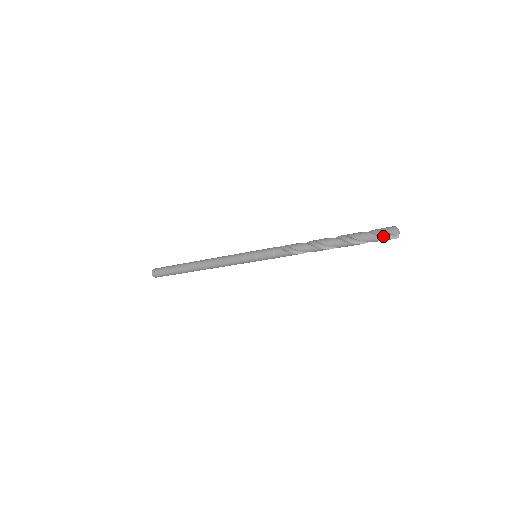
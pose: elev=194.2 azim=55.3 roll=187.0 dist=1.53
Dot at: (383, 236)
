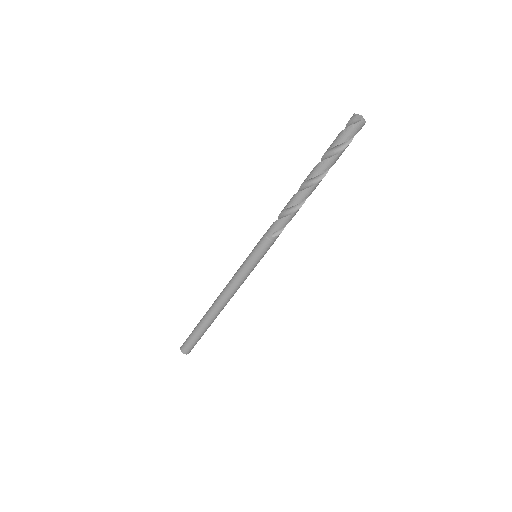
Dot at: (346, 129)
